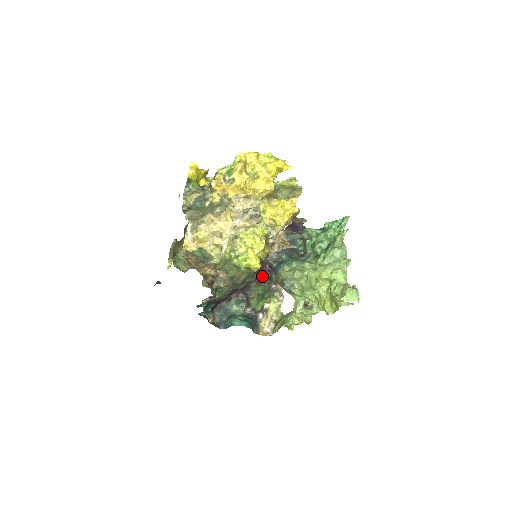
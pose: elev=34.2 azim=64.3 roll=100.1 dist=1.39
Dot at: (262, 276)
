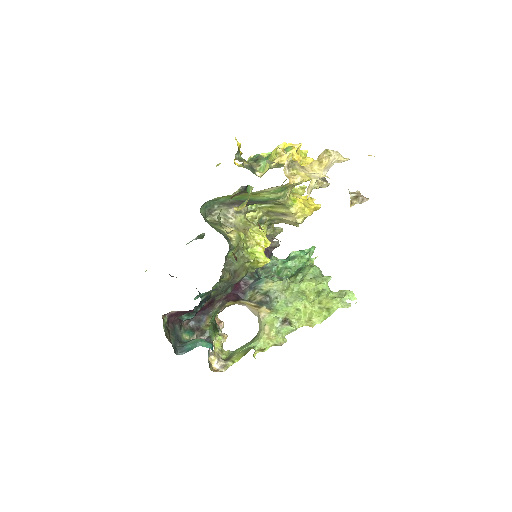
Dot at: (232, 294)
